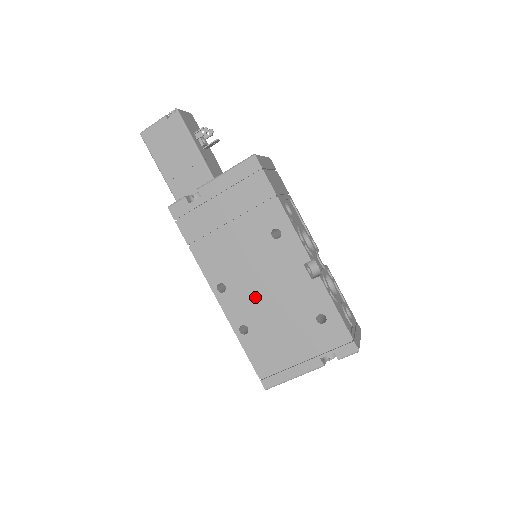
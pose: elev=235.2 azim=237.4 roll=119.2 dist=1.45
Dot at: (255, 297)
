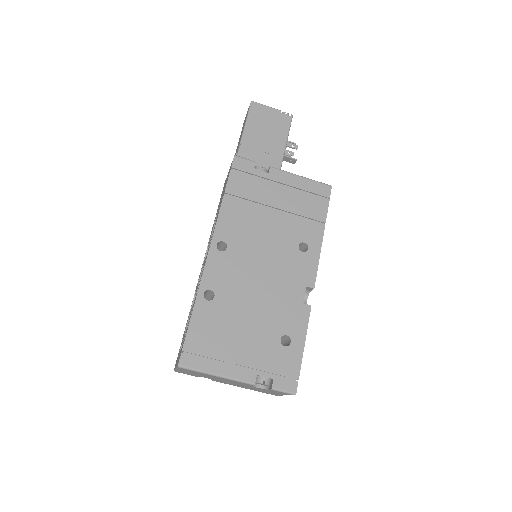
Dot at: (245, 277)
